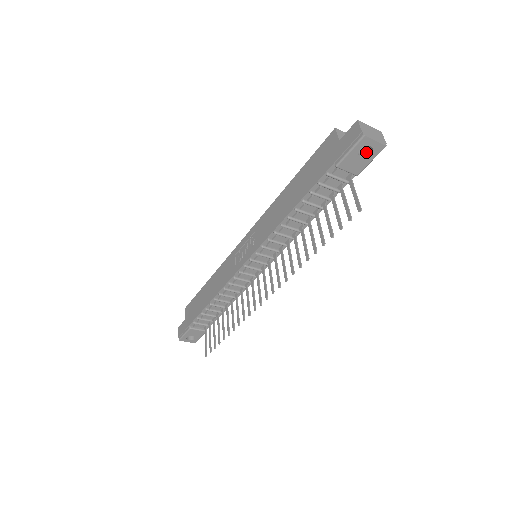
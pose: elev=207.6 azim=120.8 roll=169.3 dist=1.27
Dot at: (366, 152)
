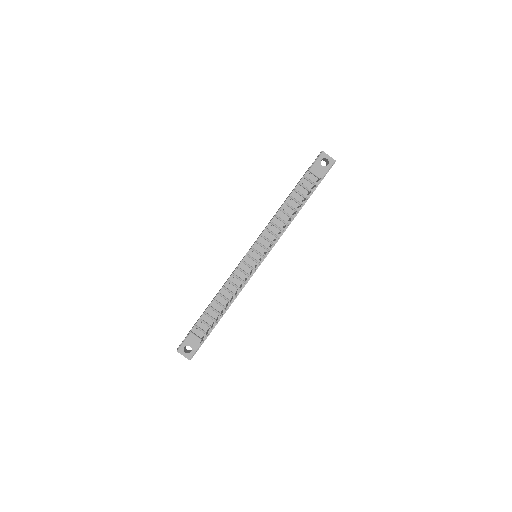
Dot at: (325, 166)
